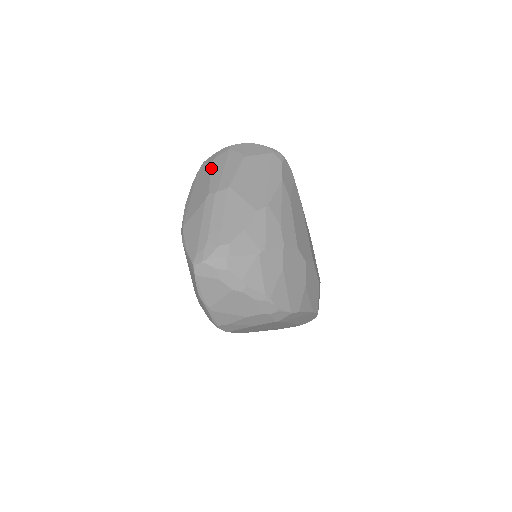
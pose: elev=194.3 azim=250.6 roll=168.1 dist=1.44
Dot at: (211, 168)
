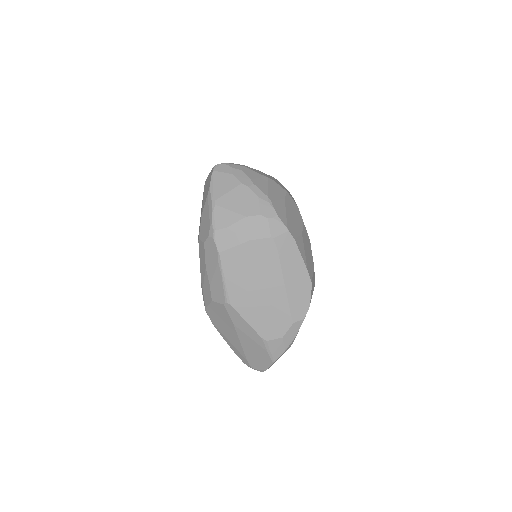
Dot at: occluded
